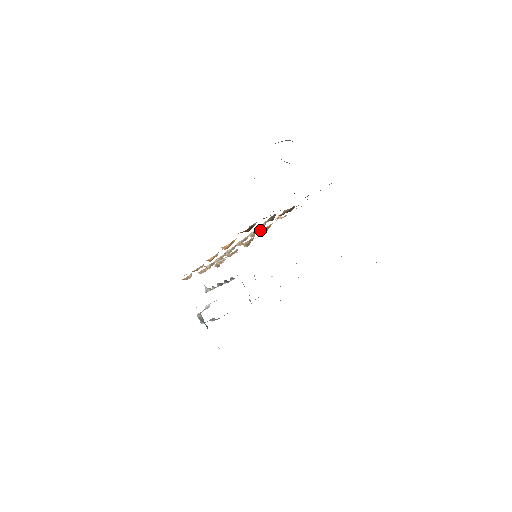
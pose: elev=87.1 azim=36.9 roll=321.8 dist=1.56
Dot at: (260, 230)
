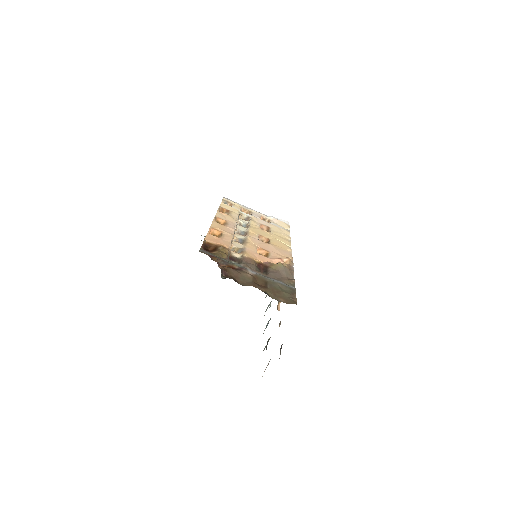
Dot at: (263, 249)
